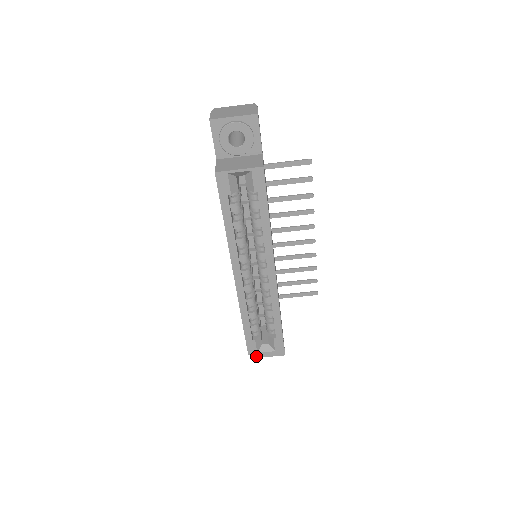
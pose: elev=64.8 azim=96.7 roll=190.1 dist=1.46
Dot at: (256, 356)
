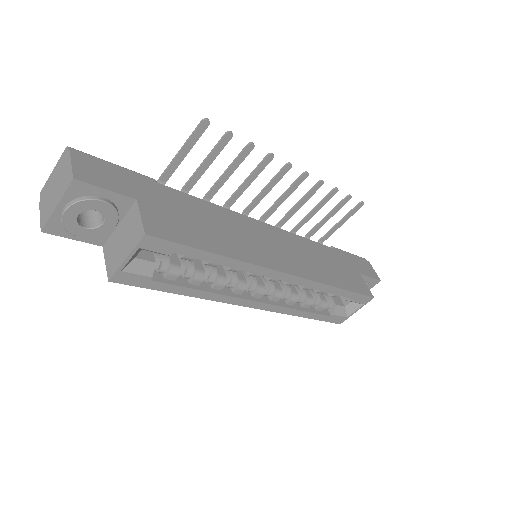
Dot at: occluded
